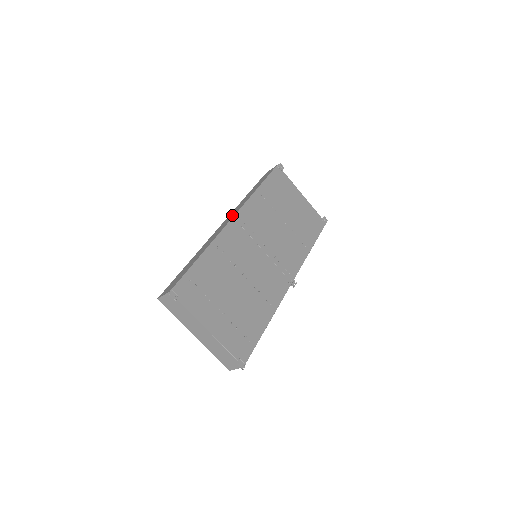
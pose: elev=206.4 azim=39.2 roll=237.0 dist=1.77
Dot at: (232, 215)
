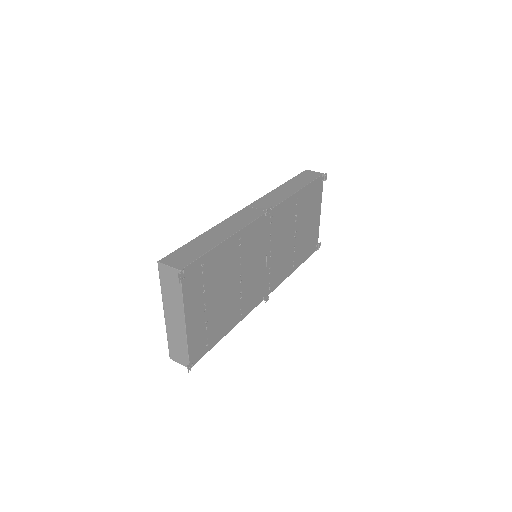
Dot at: (268, 210)
